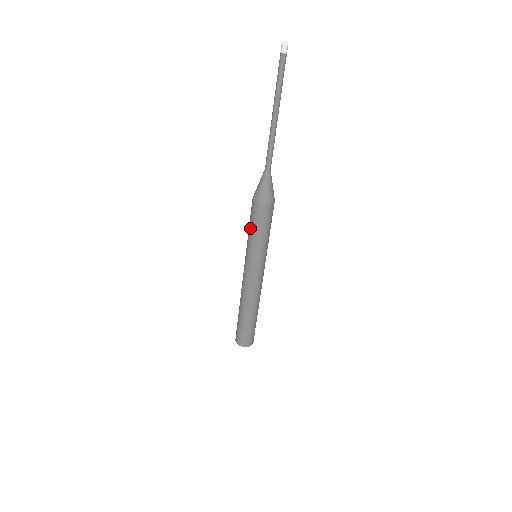
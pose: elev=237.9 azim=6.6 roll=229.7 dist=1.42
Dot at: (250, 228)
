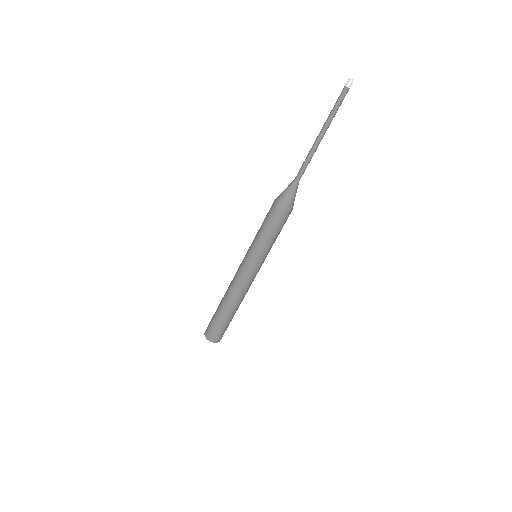
Dot at: (261, 226)
